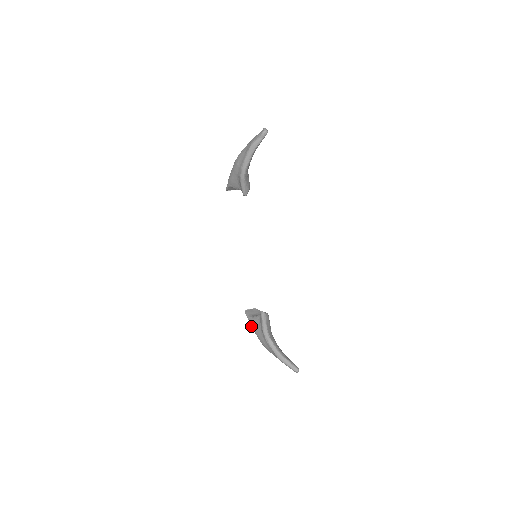
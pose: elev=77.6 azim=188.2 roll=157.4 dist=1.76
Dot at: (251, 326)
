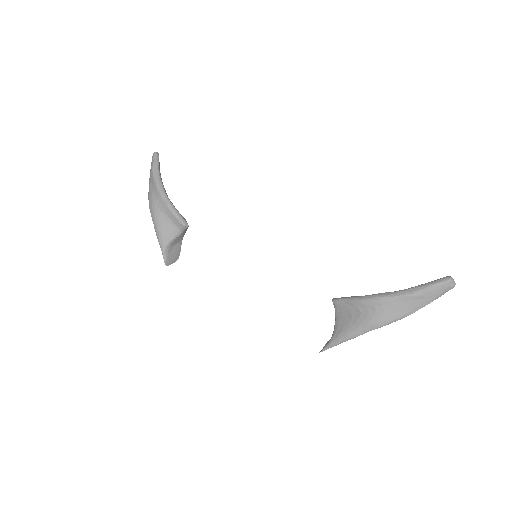
Dot at: (345, 340)
